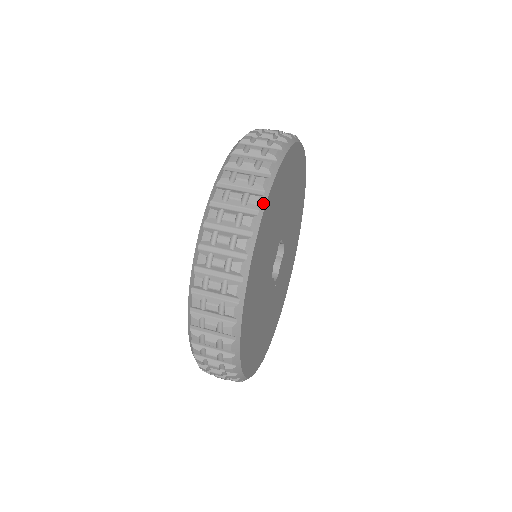
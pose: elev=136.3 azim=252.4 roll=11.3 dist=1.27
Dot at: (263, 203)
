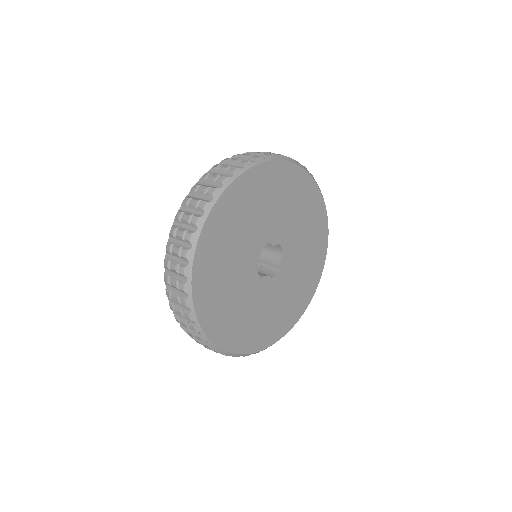
Dot at: (299, 165)
